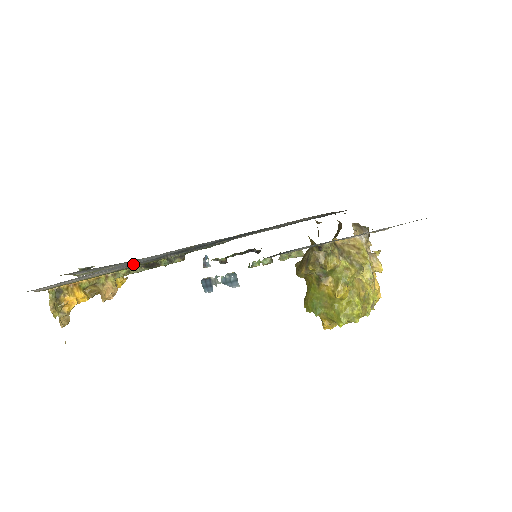
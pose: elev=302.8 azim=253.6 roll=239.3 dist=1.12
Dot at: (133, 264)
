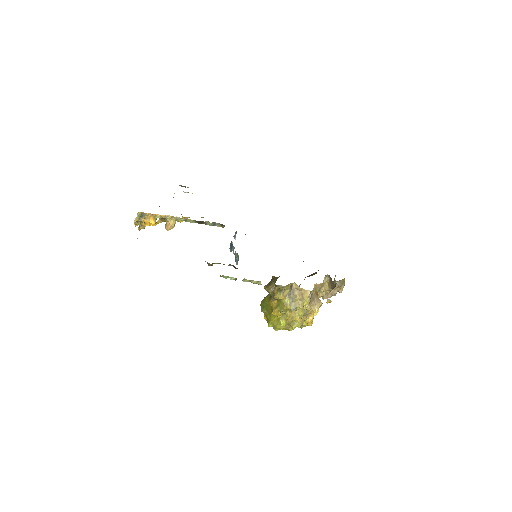
Dot at: occluded
